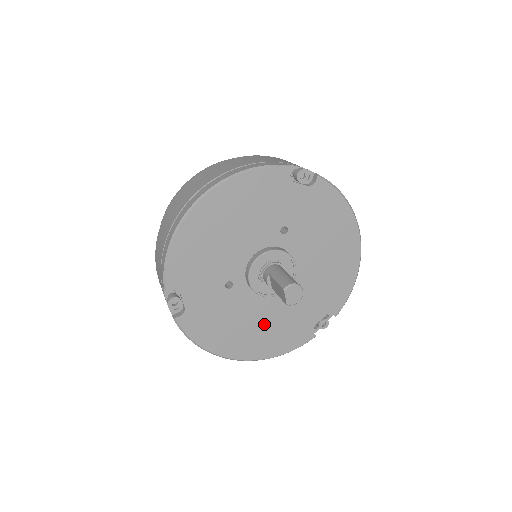
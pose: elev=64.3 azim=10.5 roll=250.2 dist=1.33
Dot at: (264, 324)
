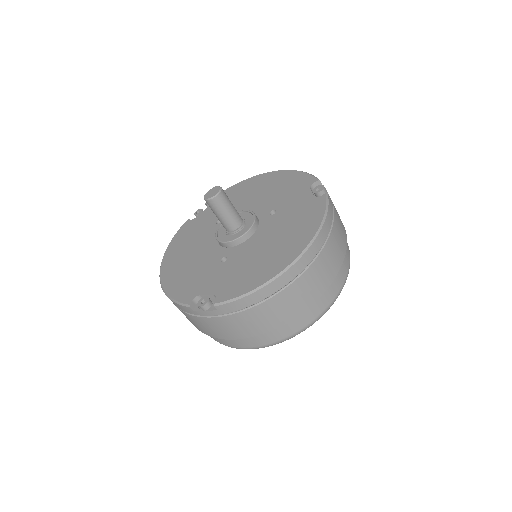
Dot at: (194, 261)
